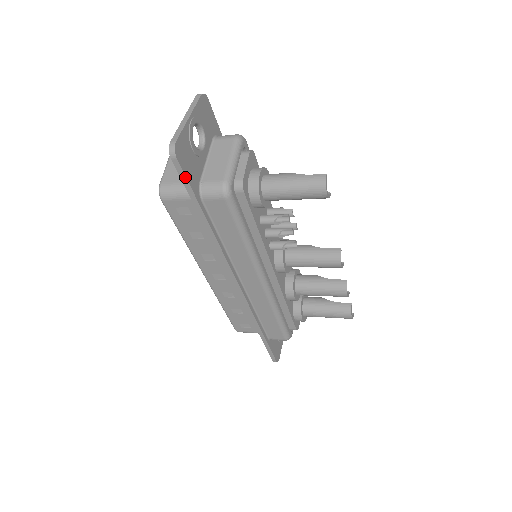
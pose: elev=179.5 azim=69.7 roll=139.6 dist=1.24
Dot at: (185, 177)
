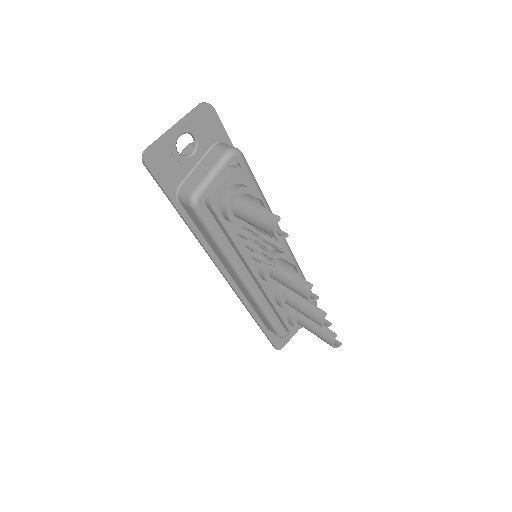
Dot at: (157, 181)
